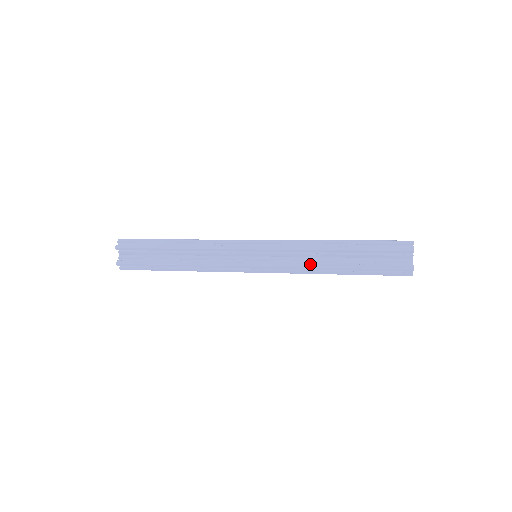
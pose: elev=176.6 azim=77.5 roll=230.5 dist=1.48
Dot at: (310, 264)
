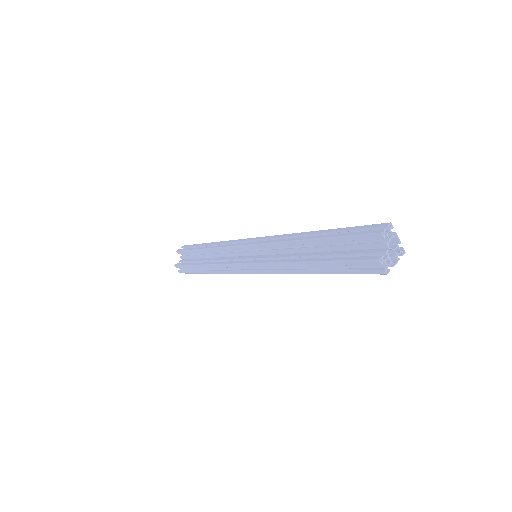
Dot at: (286, 259)
